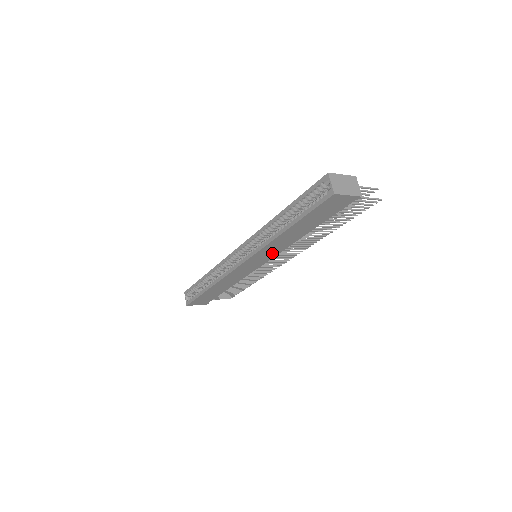
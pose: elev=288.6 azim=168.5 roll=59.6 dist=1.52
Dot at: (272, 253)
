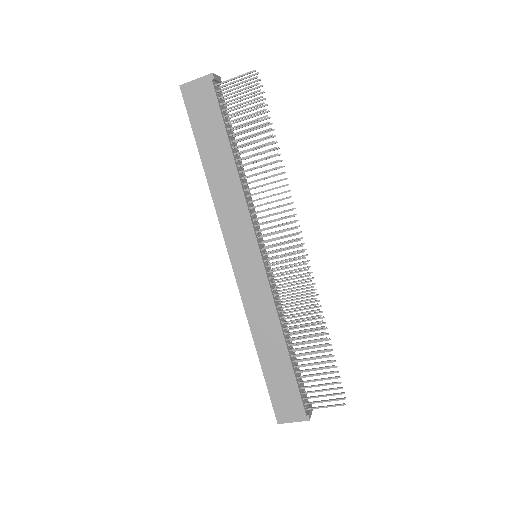
Dot at: (242, 224)
